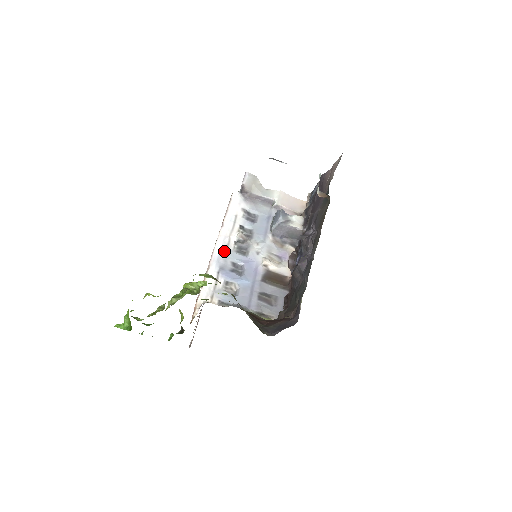
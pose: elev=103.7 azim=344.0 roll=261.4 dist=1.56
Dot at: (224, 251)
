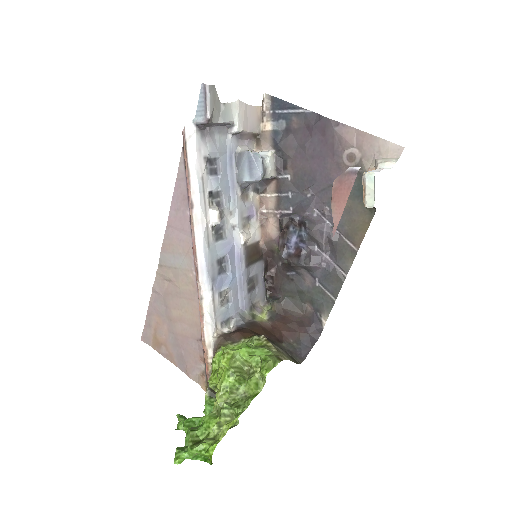
Dot at: (208, 252)
